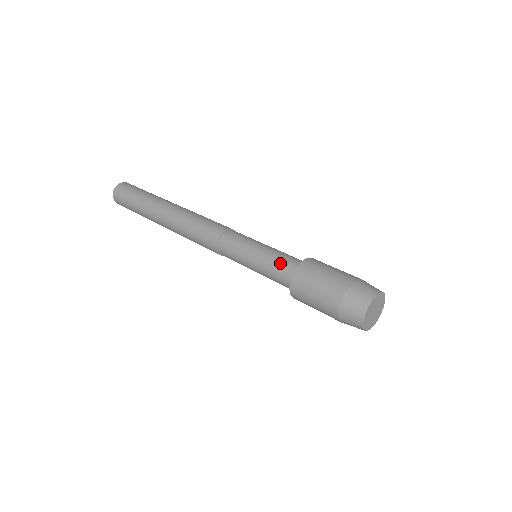
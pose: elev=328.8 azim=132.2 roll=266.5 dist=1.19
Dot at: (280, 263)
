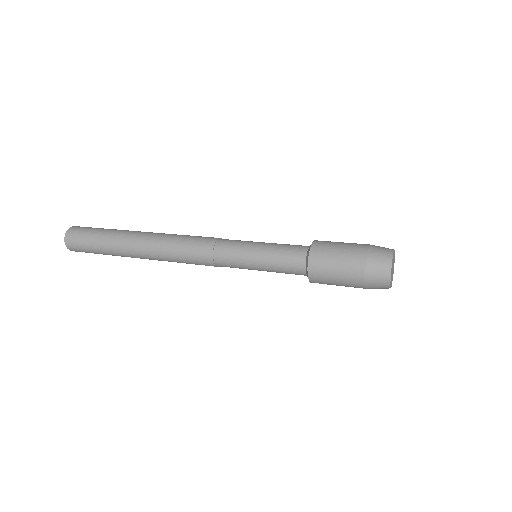
Dot at: (288, 262)
